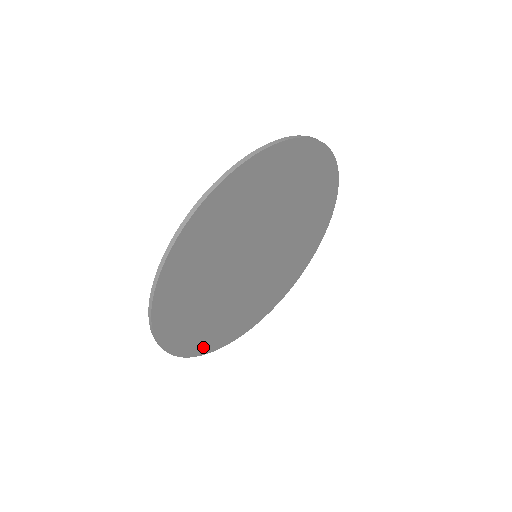
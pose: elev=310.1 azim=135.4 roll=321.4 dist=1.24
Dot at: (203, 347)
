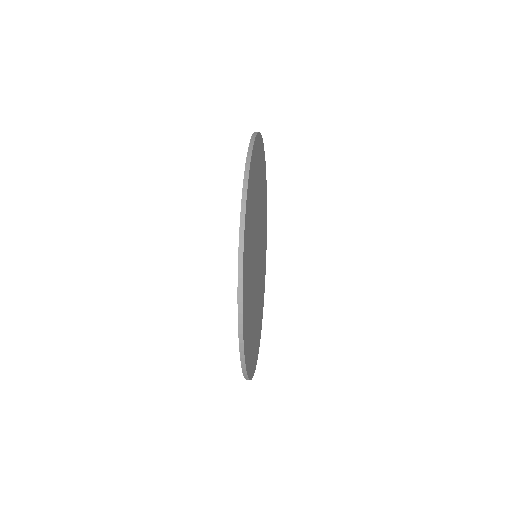
Dot at: (254, 363)
